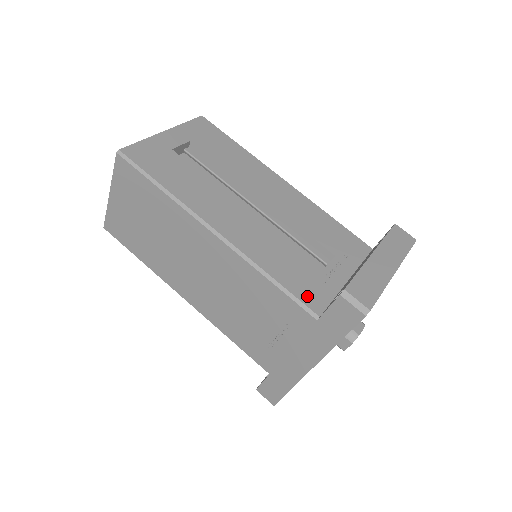
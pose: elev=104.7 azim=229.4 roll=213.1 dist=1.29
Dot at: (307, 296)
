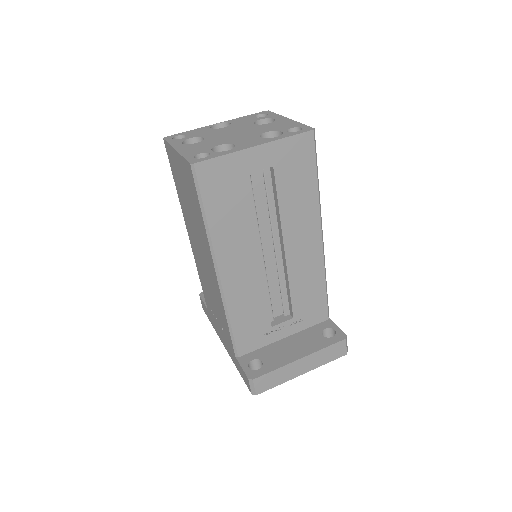
Dot at: (243, 342)
